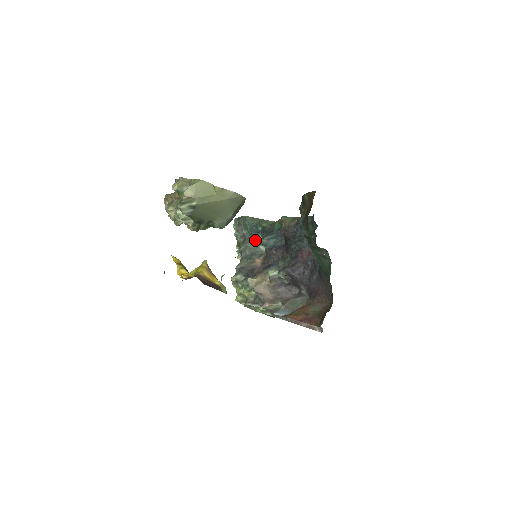
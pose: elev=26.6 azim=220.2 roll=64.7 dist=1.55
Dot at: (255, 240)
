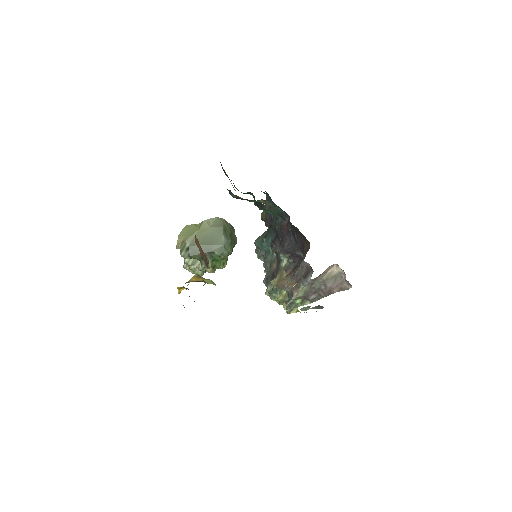
Dot at: (270, 253)
